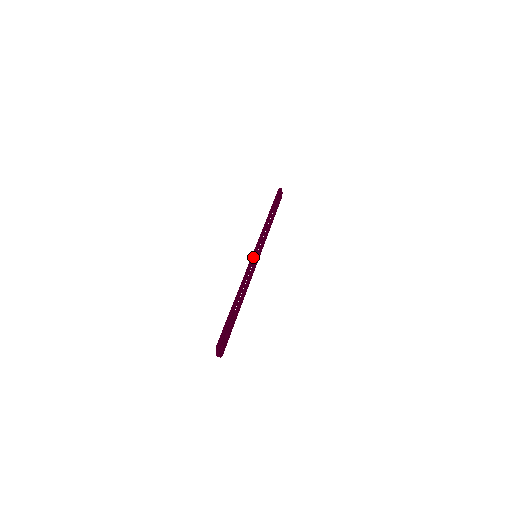
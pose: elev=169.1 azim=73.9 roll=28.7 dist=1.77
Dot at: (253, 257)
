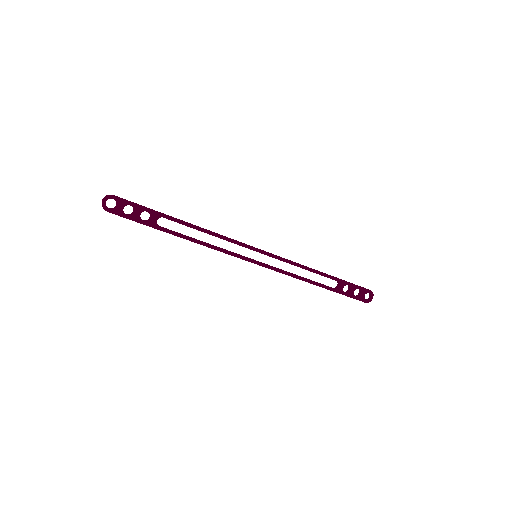
Dot at: (249, 245)
